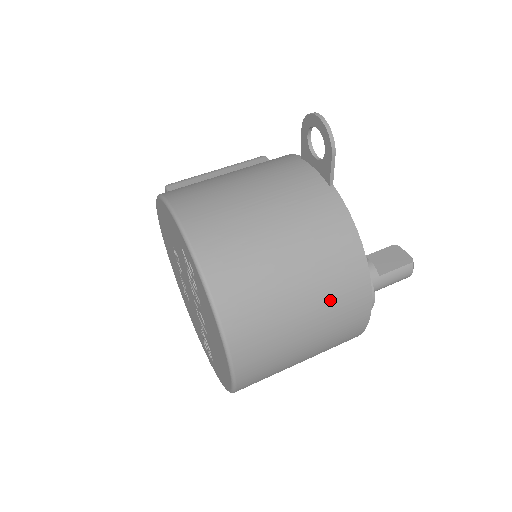
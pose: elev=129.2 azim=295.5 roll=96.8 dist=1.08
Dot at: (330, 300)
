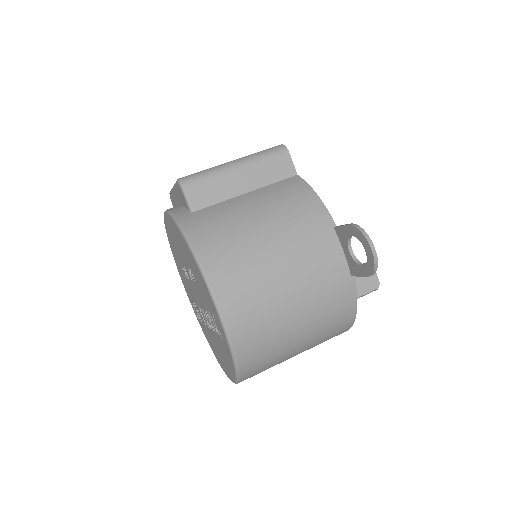
Dot at: (316, 345)
